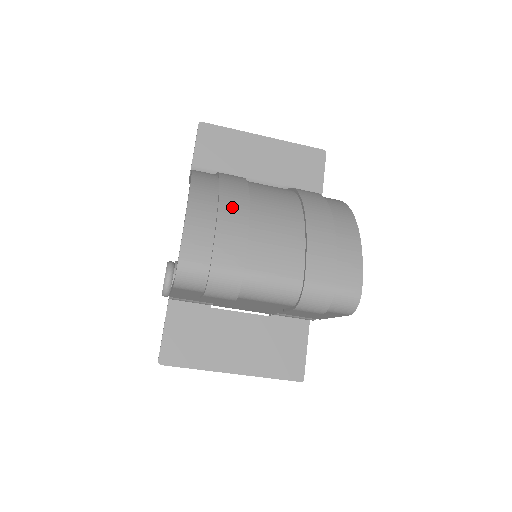
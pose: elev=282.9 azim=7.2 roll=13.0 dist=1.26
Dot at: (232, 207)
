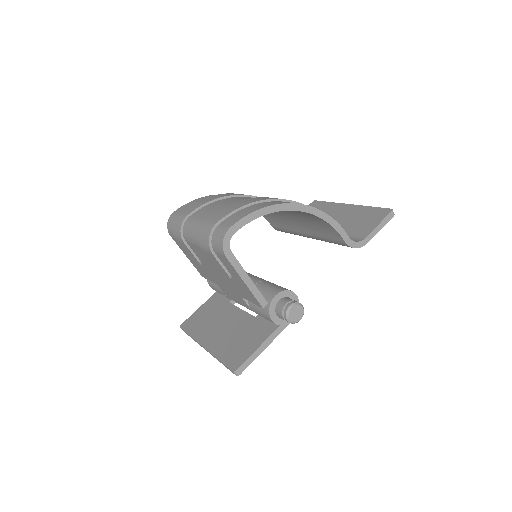
Dot at: (221, 195)
